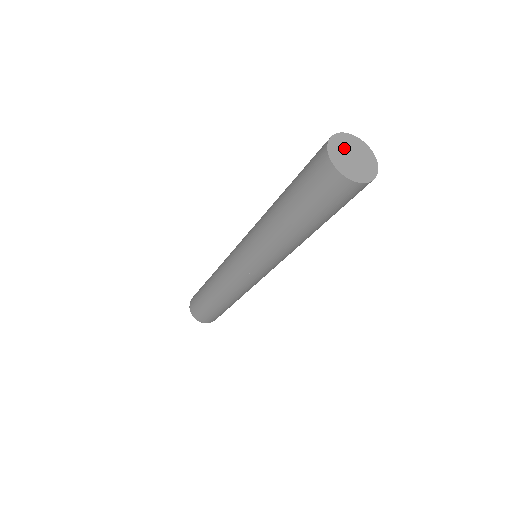
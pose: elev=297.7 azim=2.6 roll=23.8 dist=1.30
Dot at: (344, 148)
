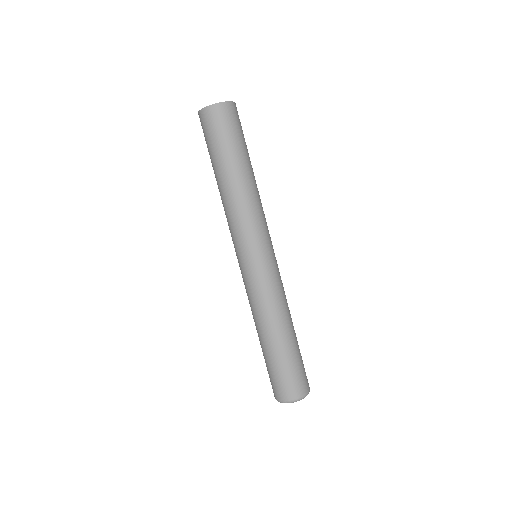
Dot at: occluded
